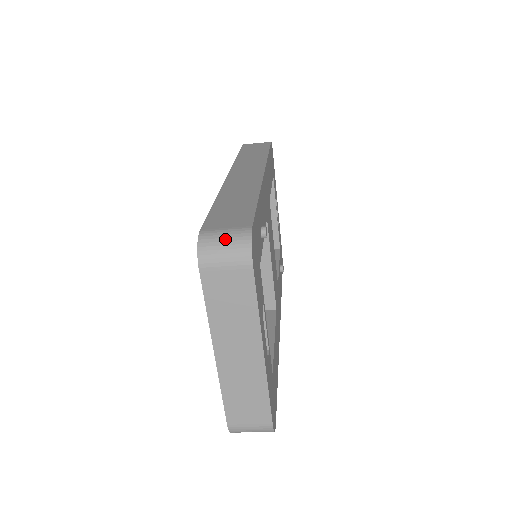
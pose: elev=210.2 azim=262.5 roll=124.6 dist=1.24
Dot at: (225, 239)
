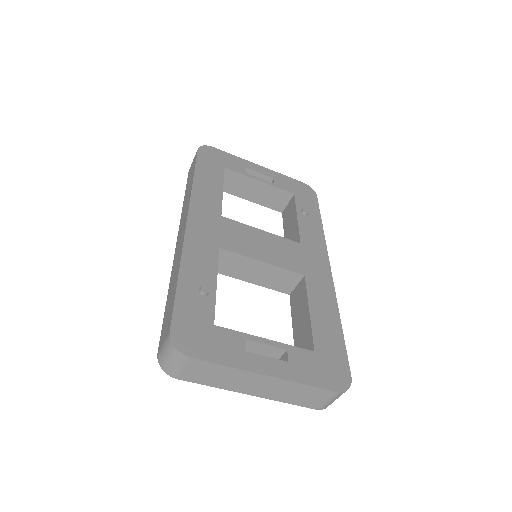
Dot at: (165, 354)
